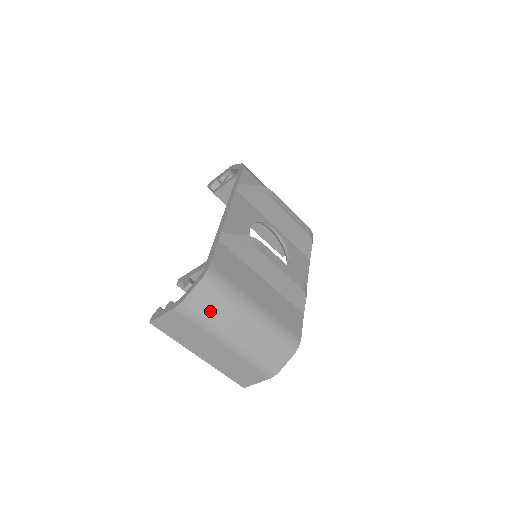
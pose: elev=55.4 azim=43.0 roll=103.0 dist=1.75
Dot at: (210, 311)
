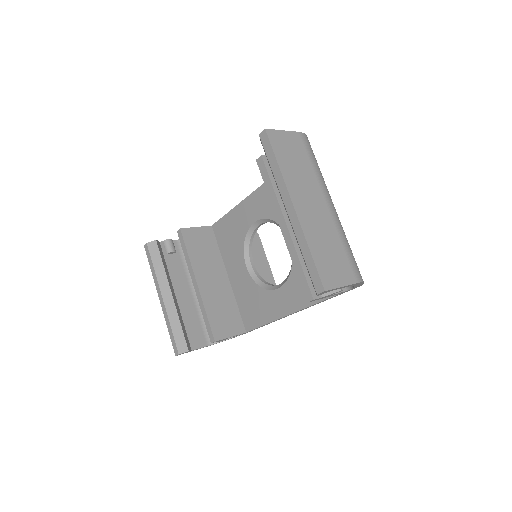
Dot at: occluded
